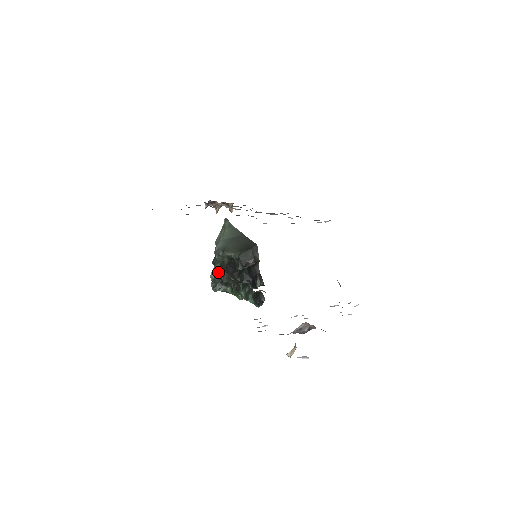
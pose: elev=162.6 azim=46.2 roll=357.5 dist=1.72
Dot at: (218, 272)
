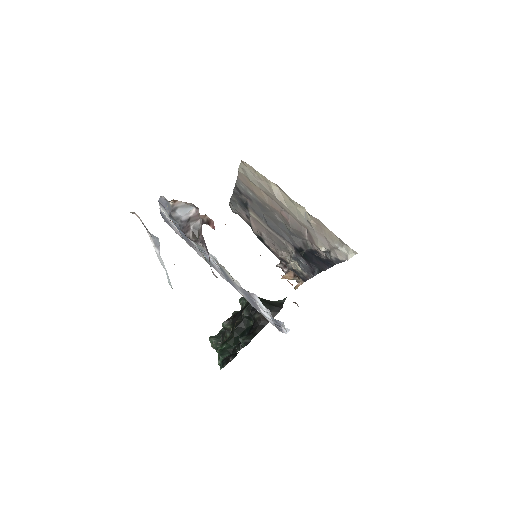
Dot at: occluded
